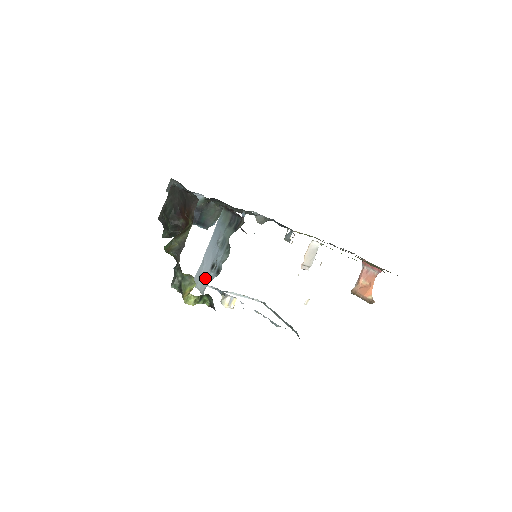
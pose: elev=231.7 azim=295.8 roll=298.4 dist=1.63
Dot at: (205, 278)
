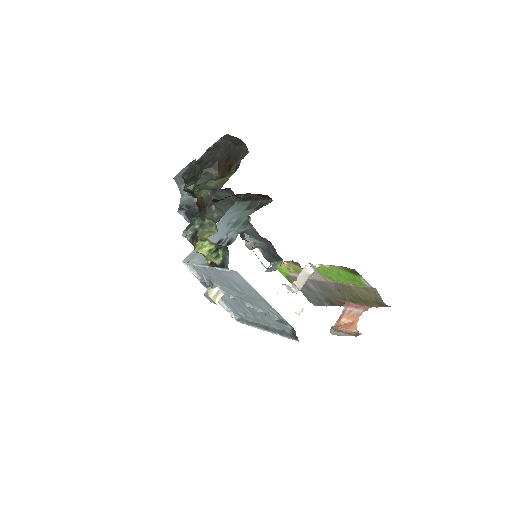
Dot at: occluded
